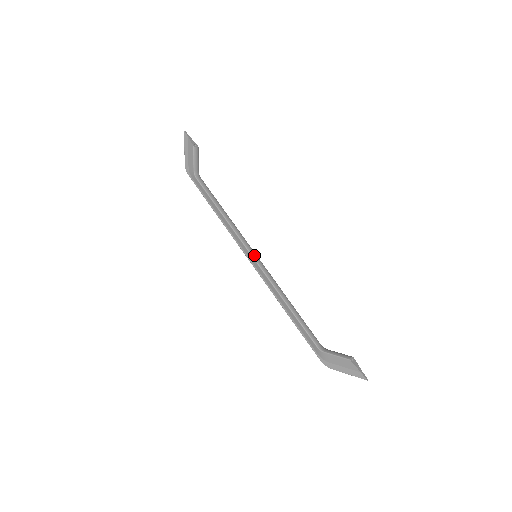
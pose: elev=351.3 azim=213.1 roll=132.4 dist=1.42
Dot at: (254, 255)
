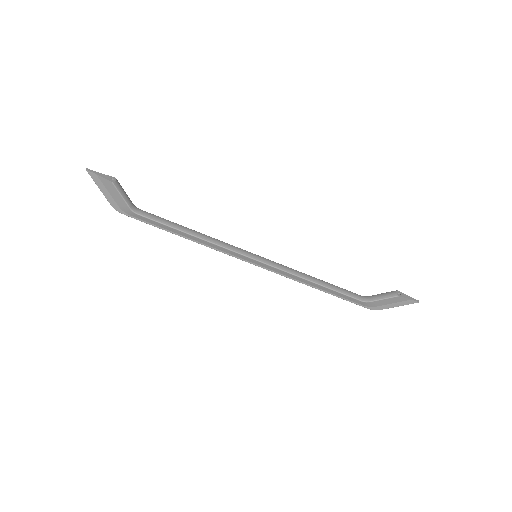
Dot at: (254, 257)
